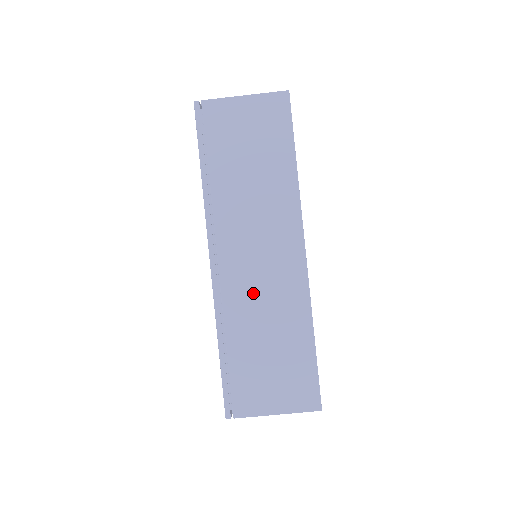
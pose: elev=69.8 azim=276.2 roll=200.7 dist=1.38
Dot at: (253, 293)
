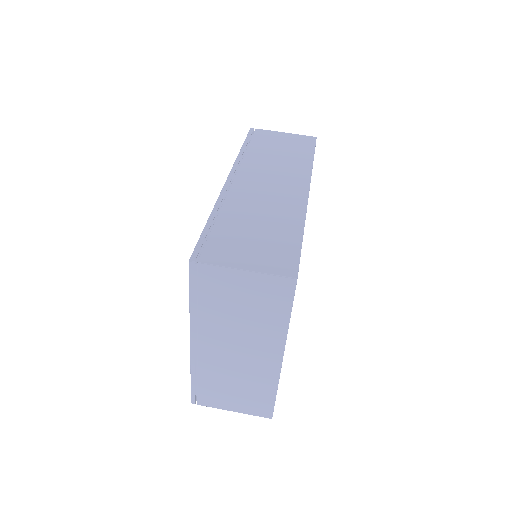
Dot at: (256, 199)
